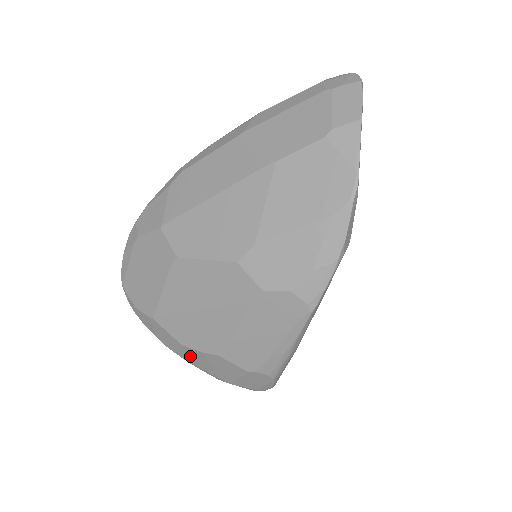
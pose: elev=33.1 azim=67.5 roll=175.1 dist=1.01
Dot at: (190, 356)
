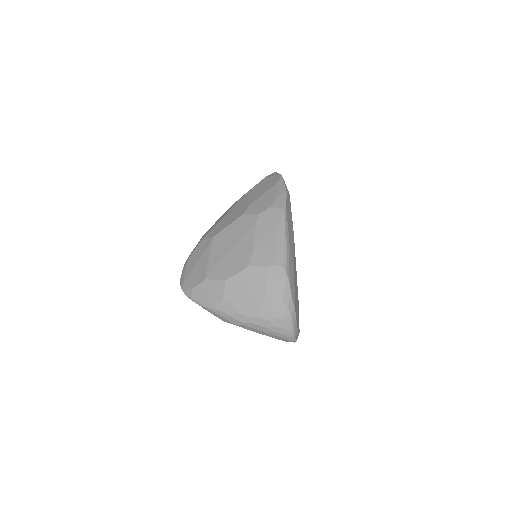
Dot at: (233, 291)
